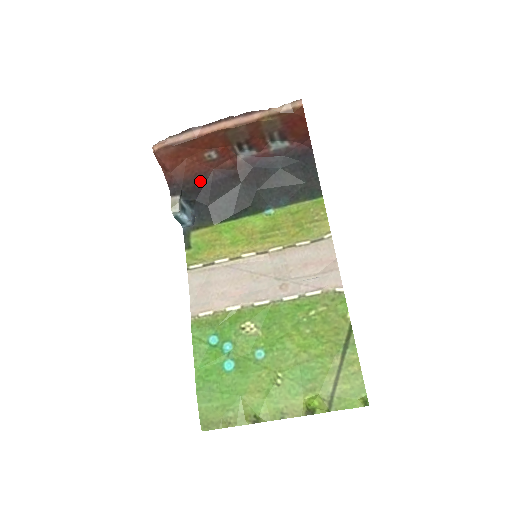
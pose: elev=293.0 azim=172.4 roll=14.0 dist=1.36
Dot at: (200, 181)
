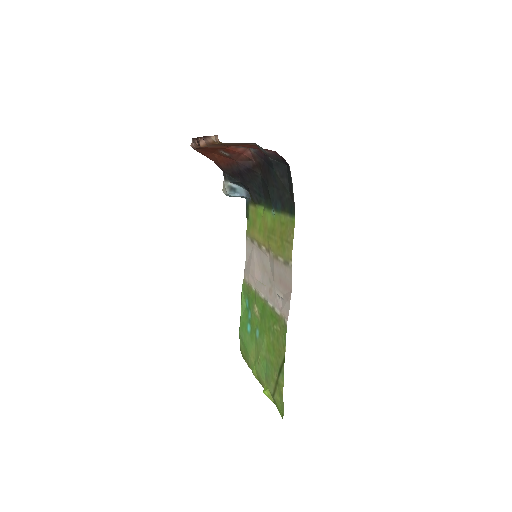
Dot at: (234, 169)
